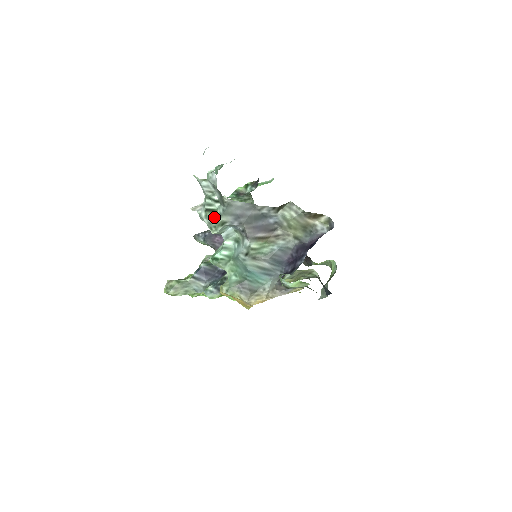
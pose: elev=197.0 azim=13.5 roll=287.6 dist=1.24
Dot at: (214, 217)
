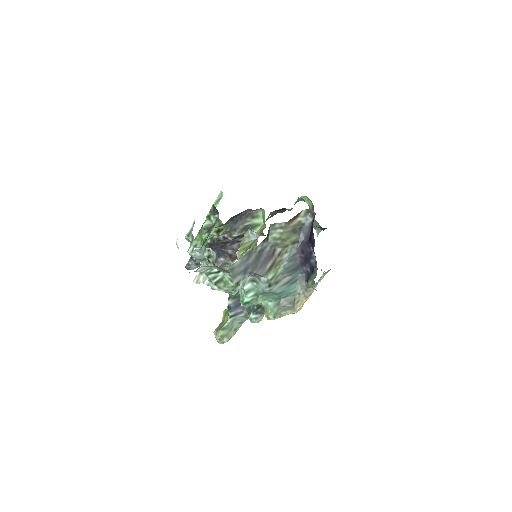
Dot at: (226, 284)
